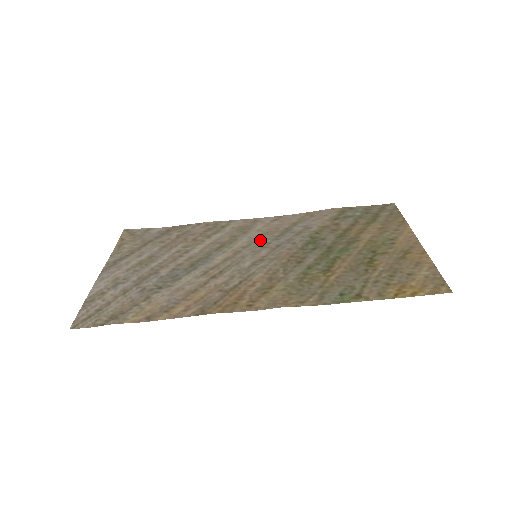
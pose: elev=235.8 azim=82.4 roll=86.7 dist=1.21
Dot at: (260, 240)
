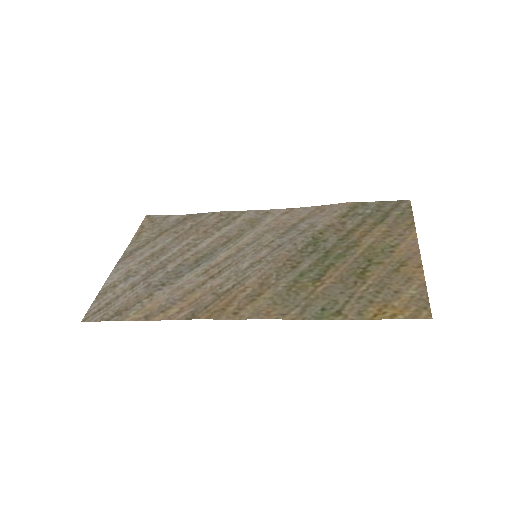
Dot at: (265, 237)
